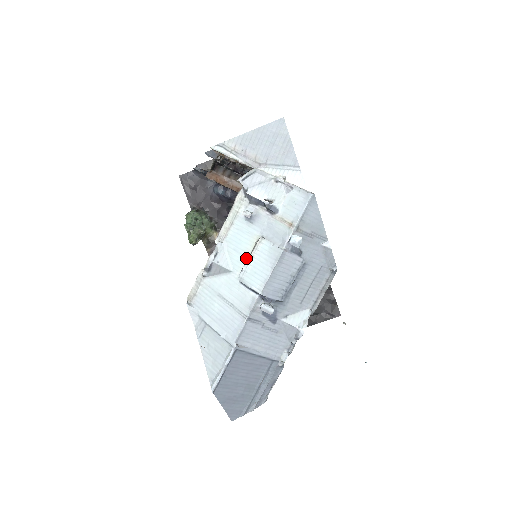
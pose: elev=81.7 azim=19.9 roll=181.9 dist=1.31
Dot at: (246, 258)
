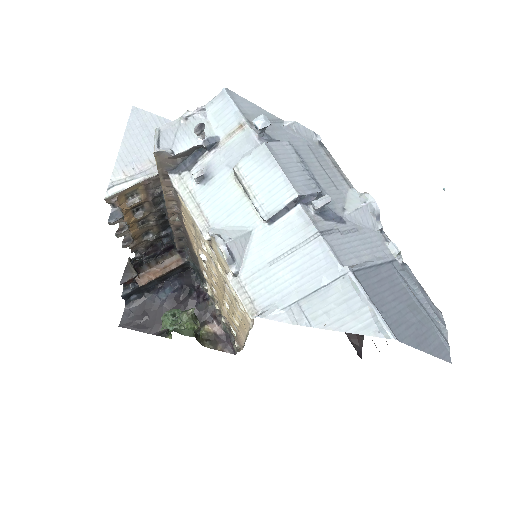
Dot at: (246, 203)
